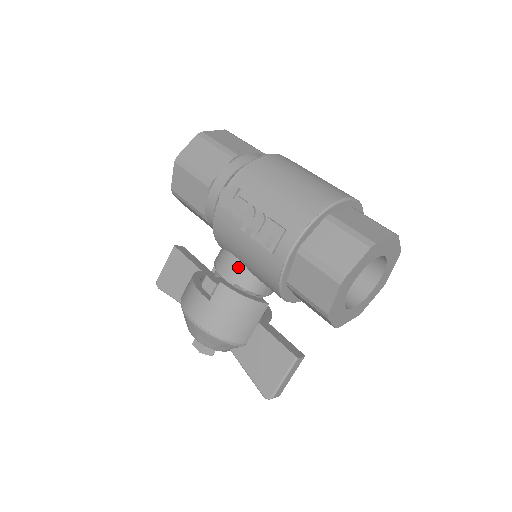
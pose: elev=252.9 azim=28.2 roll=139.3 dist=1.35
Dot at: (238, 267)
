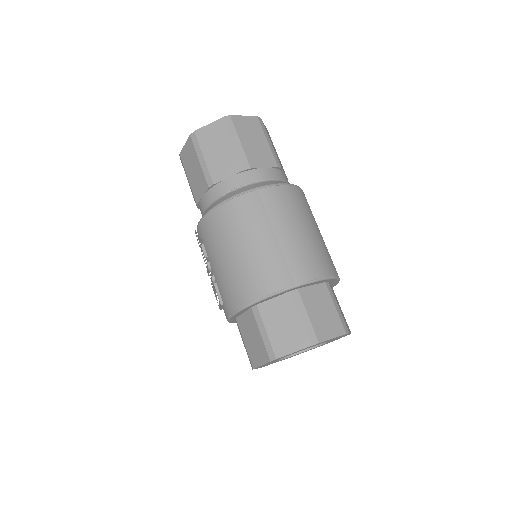
Dot at: occluded
